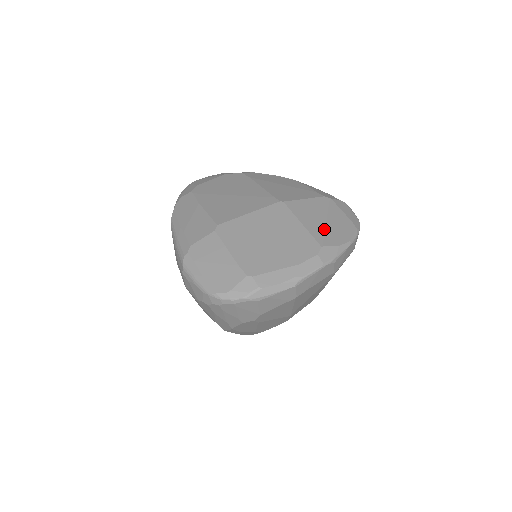
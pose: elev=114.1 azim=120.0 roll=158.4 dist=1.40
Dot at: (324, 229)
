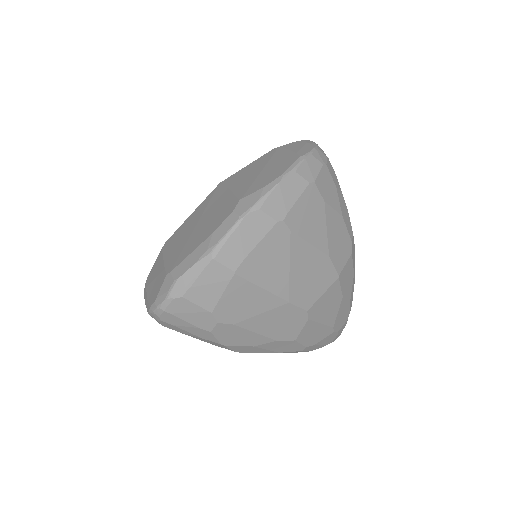
Dot at: (253, 180)
